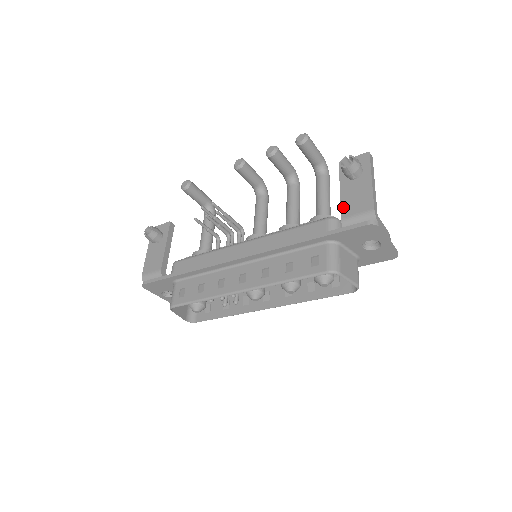
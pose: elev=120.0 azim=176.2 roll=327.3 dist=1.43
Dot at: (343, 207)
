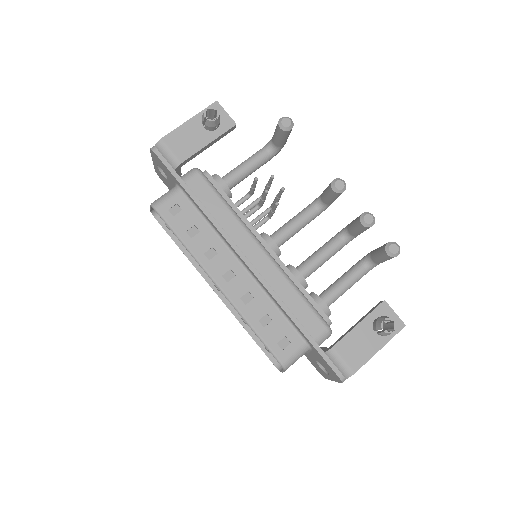
Dot at: (344, 340)
